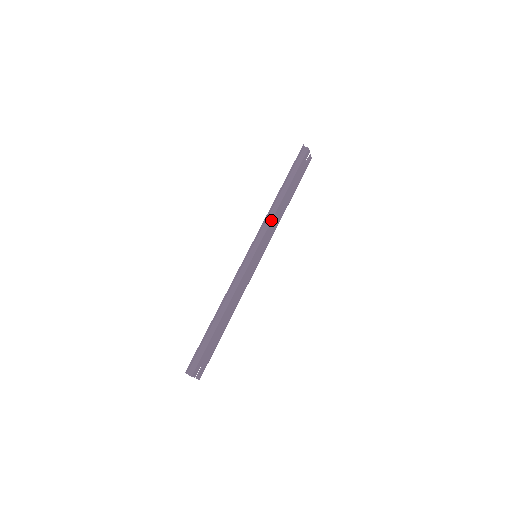
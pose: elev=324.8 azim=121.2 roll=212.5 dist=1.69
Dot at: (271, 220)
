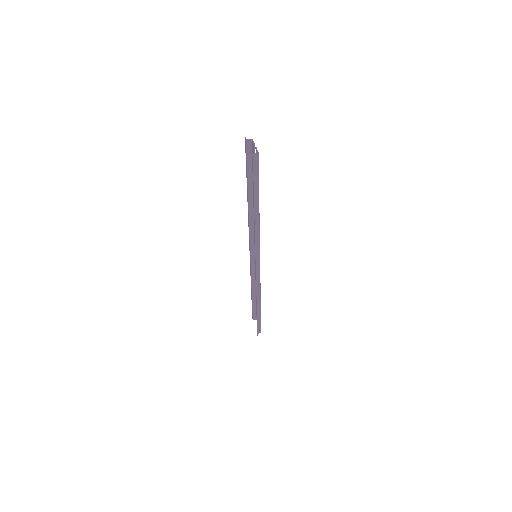
Dot at: (259, 236)
